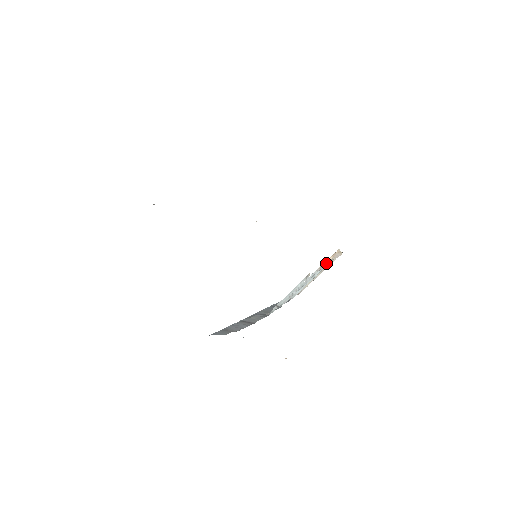
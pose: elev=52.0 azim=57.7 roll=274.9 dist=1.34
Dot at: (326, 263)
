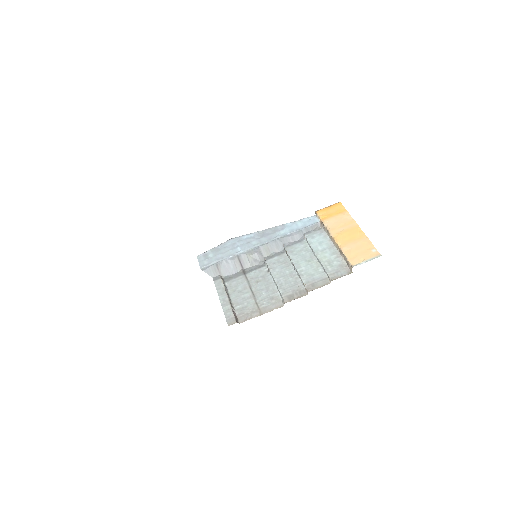
Dot at: (327, 274)
